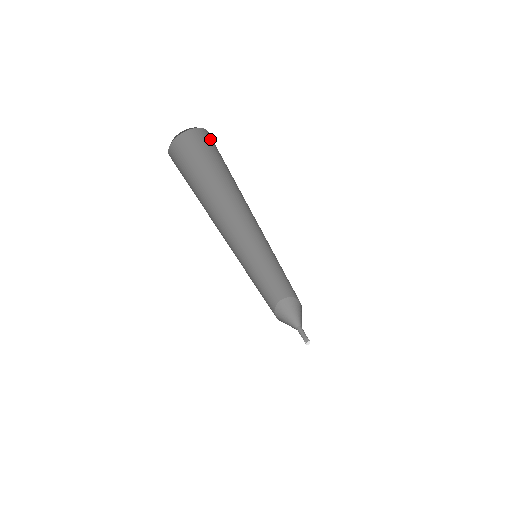
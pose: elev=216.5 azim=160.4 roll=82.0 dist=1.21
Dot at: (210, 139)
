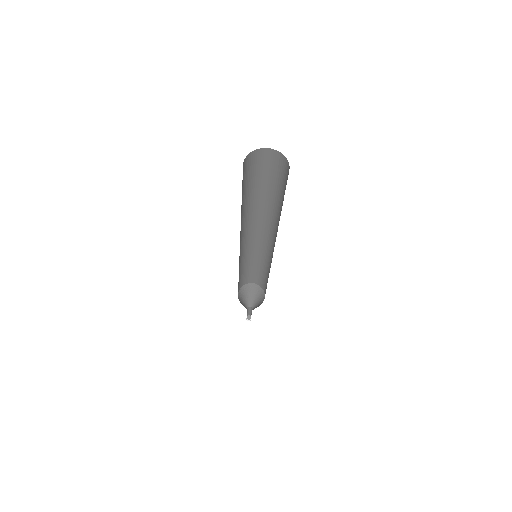
Dot at: (286, 168)
